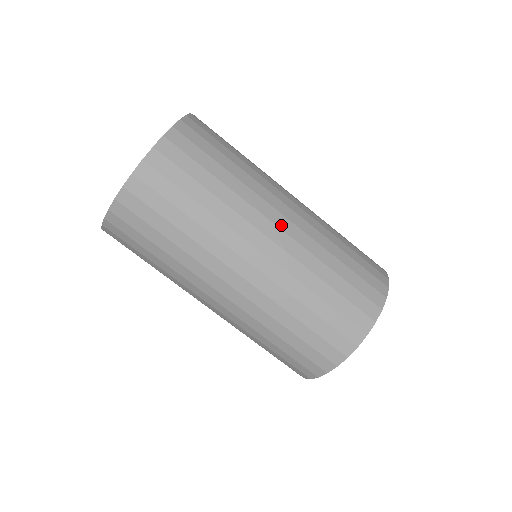
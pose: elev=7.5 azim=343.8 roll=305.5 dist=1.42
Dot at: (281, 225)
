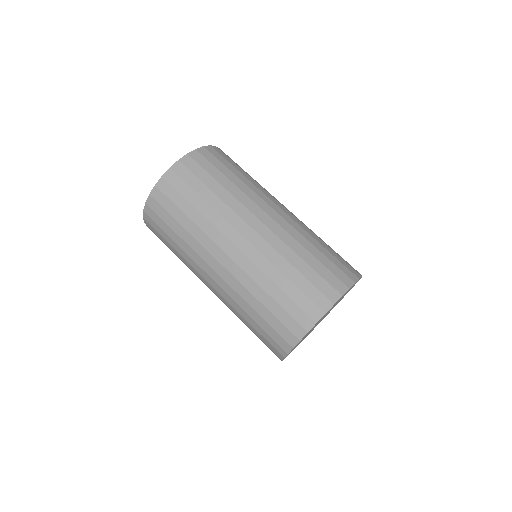
Dot at: (214, 278)
